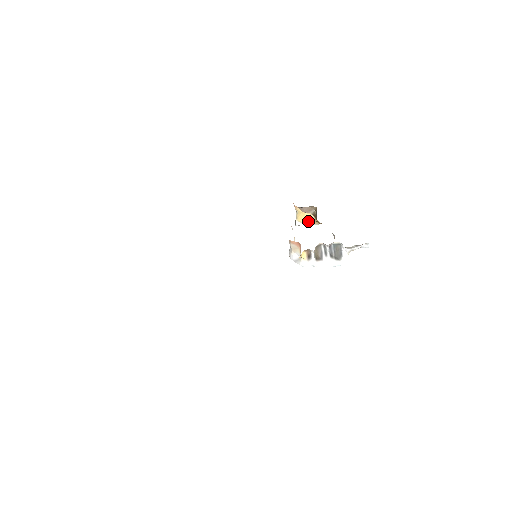
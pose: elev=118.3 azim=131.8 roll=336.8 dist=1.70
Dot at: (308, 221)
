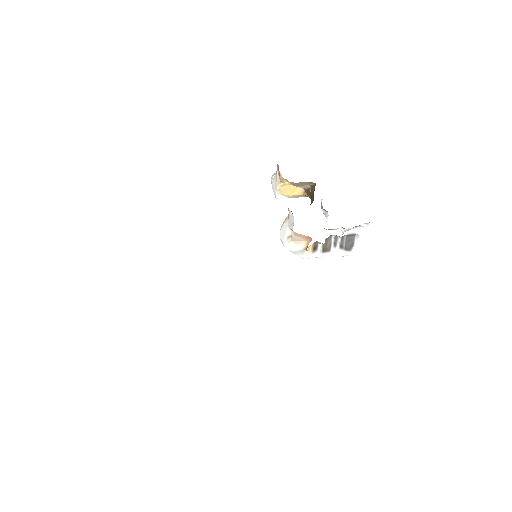
Dot at: (294, 194)
